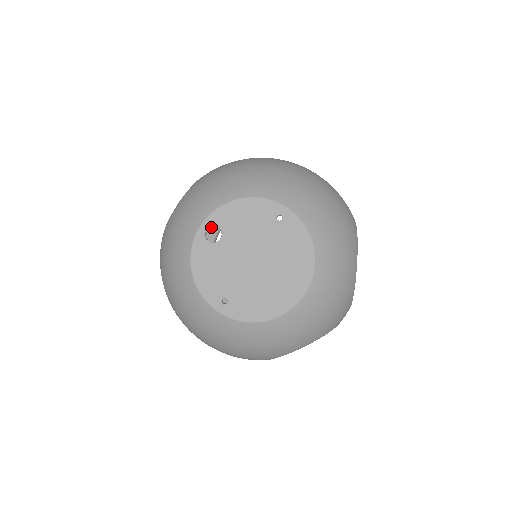
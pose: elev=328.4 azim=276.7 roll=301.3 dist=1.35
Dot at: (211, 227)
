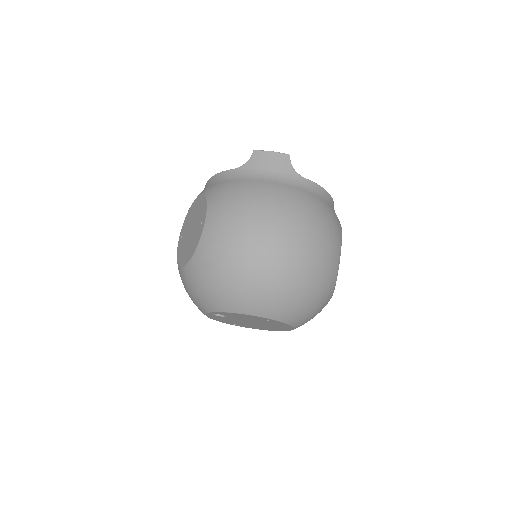
Dot at: occluded
